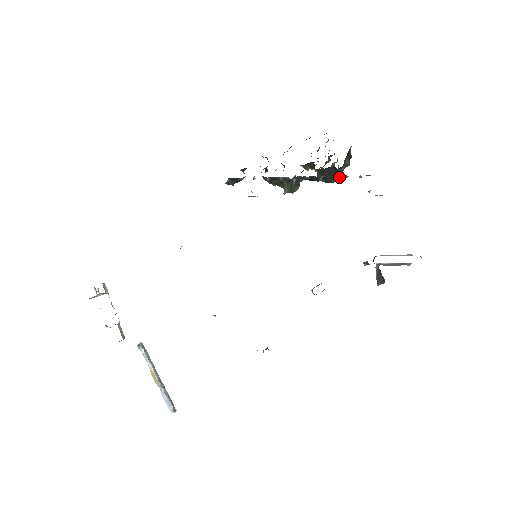
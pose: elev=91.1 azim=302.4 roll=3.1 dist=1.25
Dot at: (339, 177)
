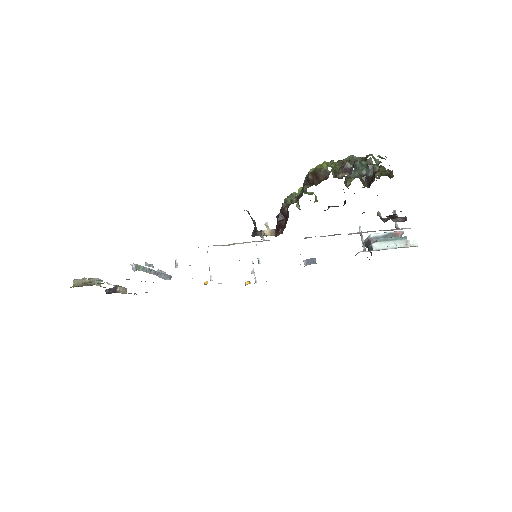
Dot at: occluded
